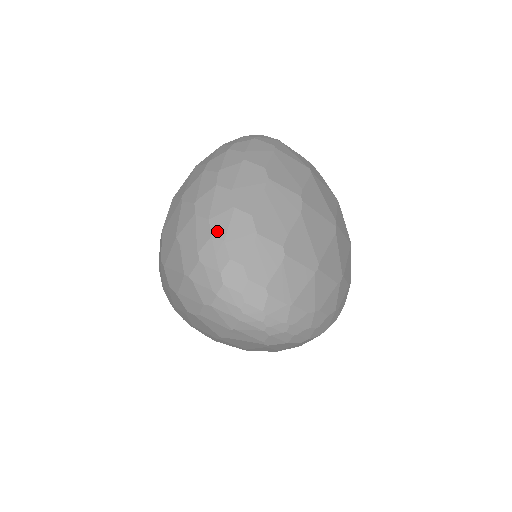
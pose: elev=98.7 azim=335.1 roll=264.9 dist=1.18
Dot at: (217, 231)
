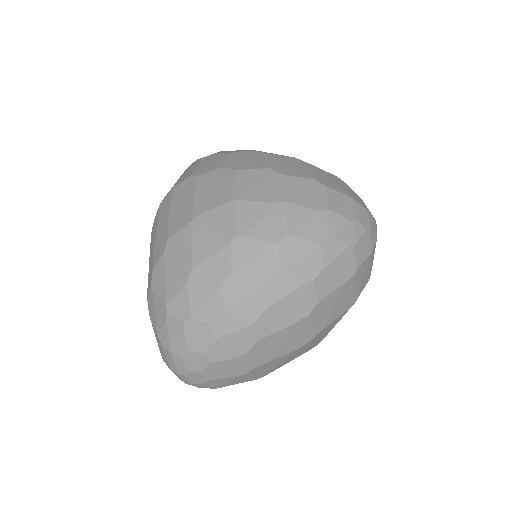
Dot at: (220, 326)
